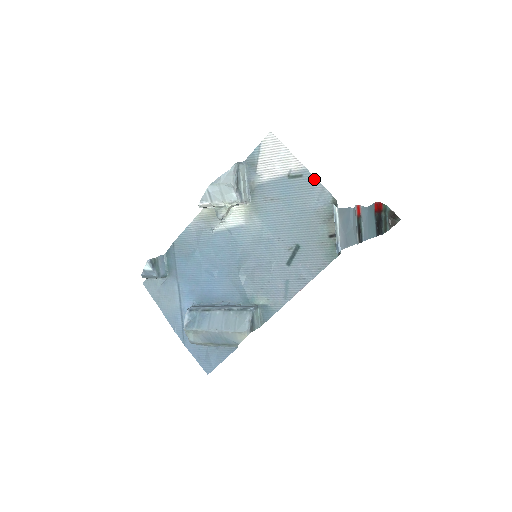
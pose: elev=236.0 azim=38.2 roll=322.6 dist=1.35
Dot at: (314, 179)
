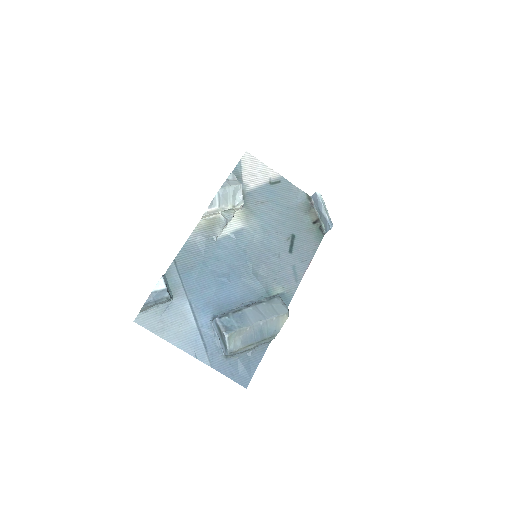
Dot at: (289, 183)
